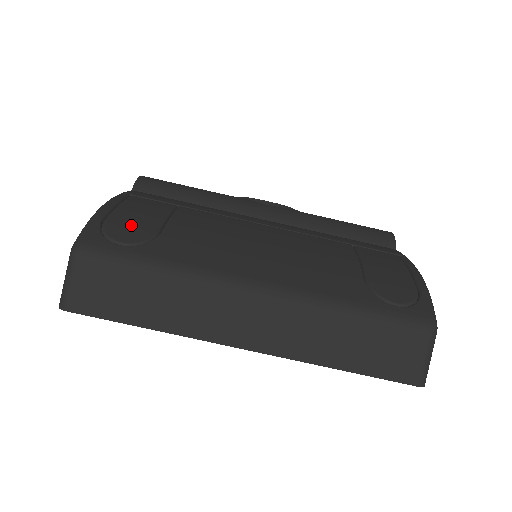
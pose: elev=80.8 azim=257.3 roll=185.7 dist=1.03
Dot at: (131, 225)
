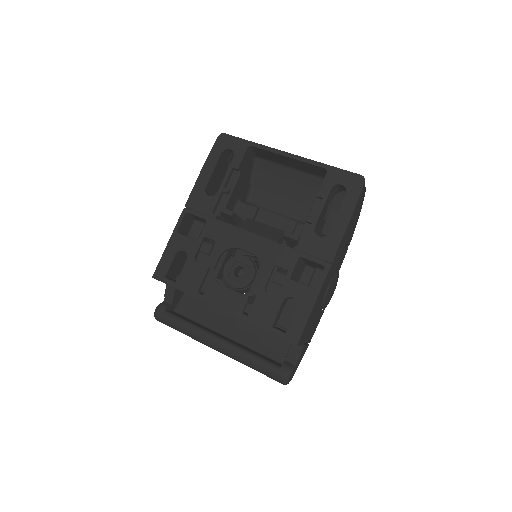
Dot at: occluded
